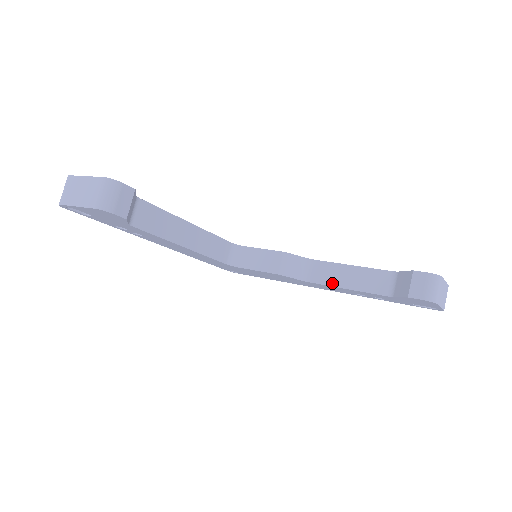
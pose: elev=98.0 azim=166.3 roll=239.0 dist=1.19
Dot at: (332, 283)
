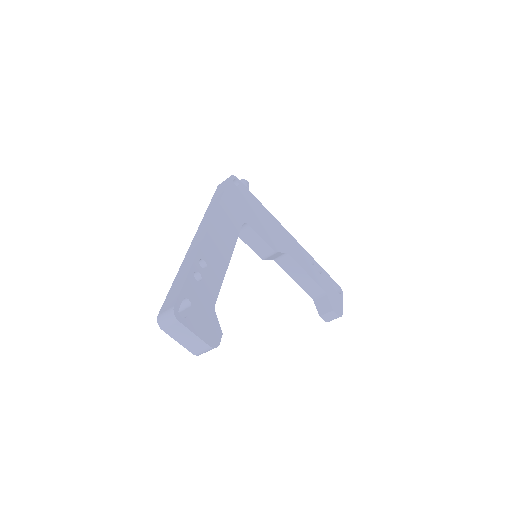
Dot at: (289, 272)
